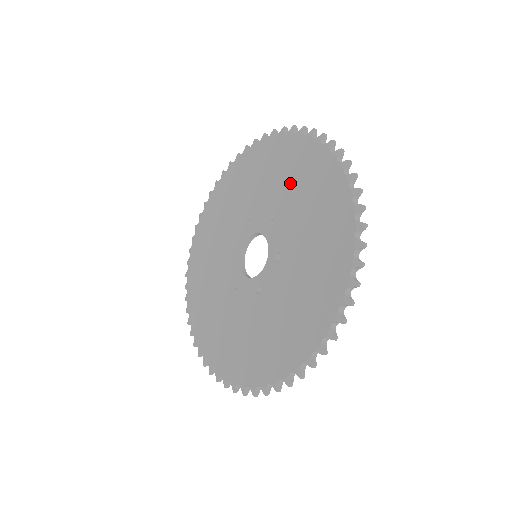
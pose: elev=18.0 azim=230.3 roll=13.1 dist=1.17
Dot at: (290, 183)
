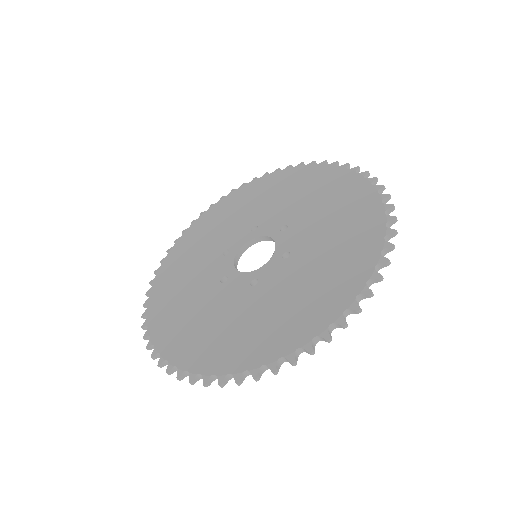
Dot at: (314, 199)
